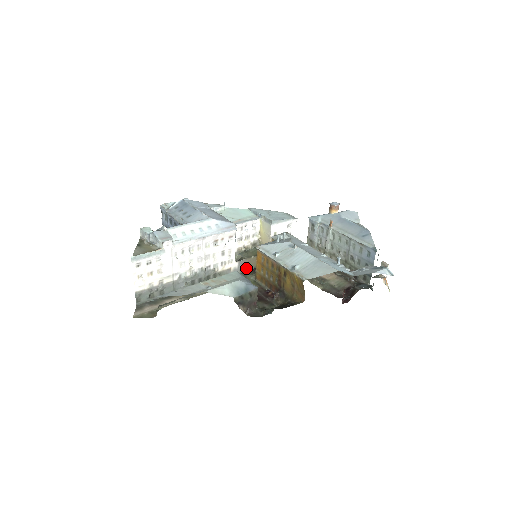
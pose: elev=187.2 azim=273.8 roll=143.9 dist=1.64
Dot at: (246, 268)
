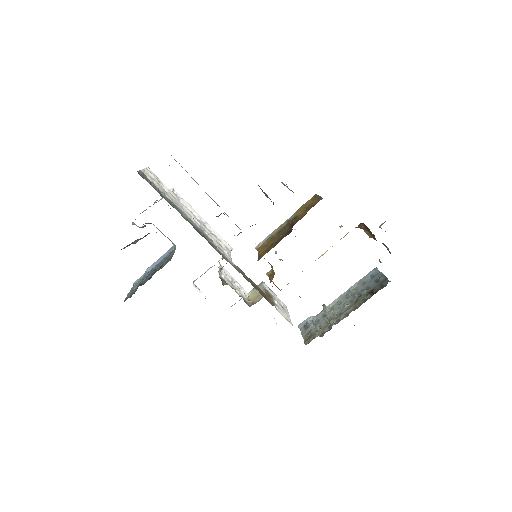
Dot at: (243, 276)
